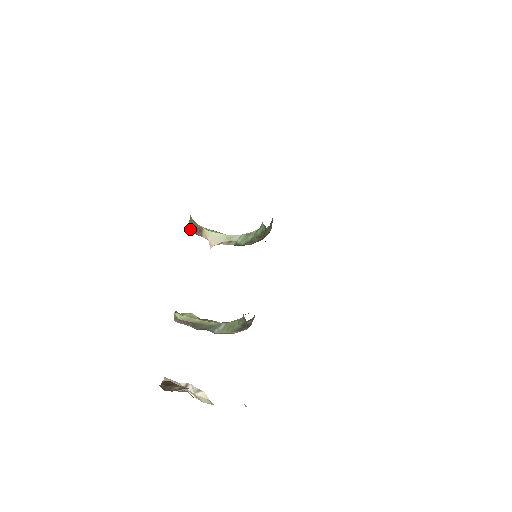
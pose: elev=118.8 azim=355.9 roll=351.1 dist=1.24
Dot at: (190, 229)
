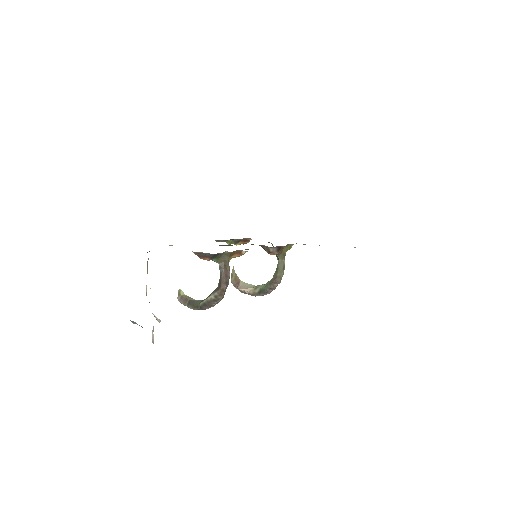
Dot at: (231, 281)
